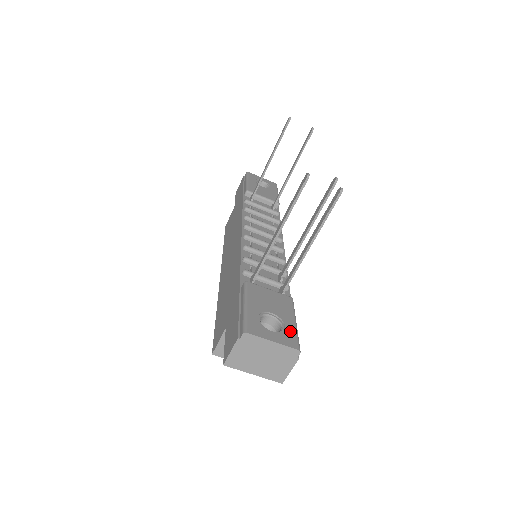
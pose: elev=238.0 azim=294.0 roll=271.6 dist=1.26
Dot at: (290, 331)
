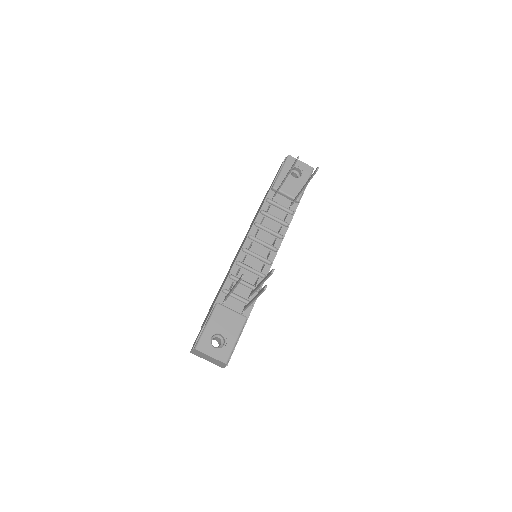
Dot at: (228, 348)
